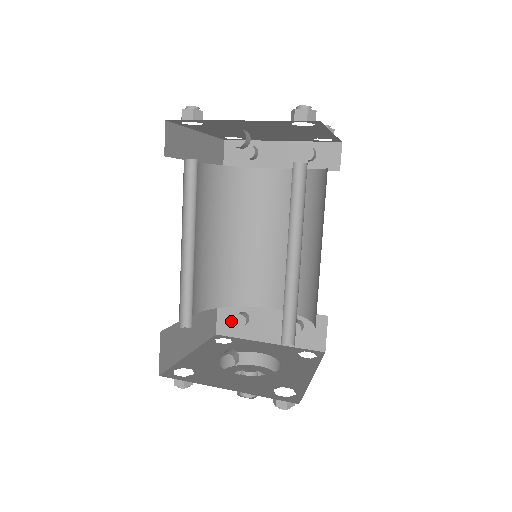
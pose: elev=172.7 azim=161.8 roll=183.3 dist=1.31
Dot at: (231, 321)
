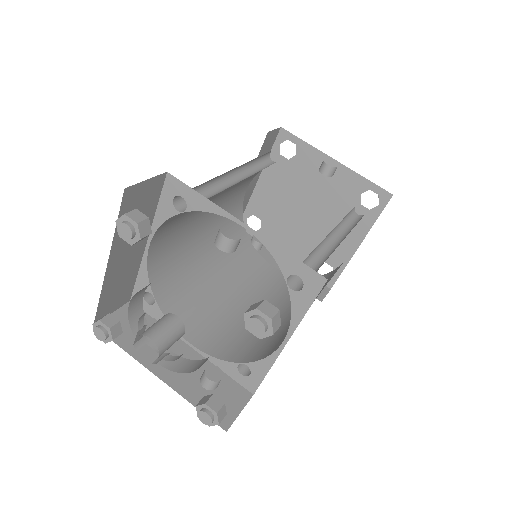
Dot at: (128, 327)
